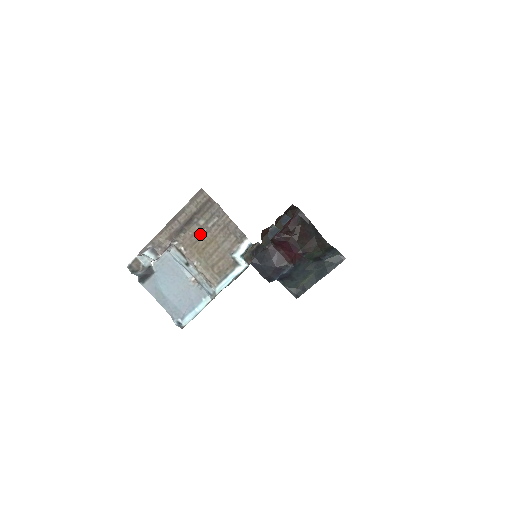
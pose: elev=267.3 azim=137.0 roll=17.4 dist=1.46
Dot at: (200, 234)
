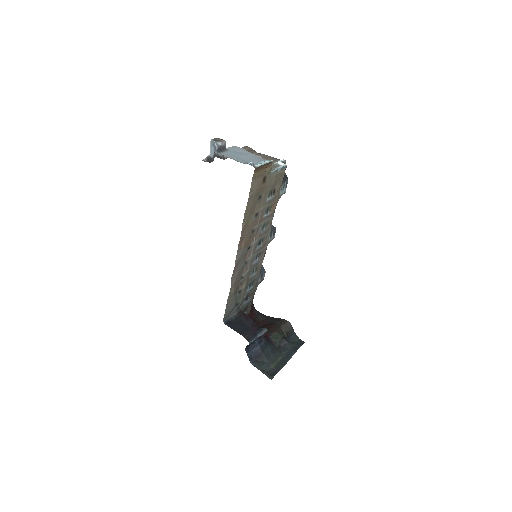
Dot at: occluded
